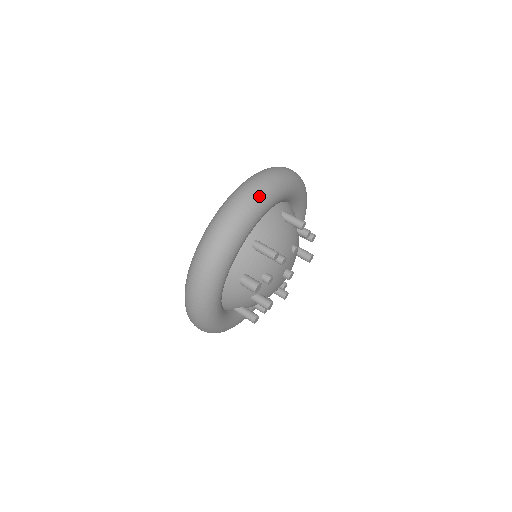
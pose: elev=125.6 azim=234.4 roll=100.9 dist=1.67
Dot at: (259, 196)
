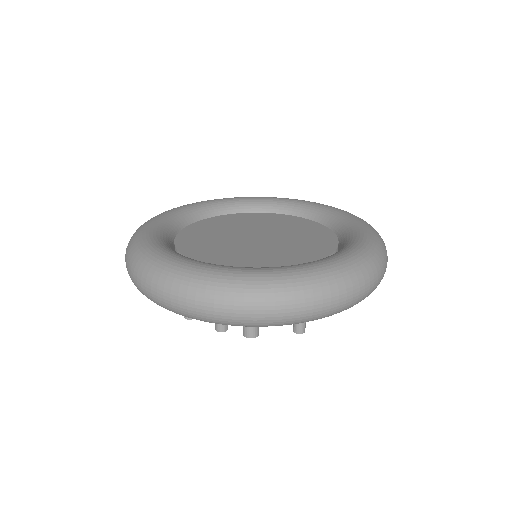
Dot at: occluded
